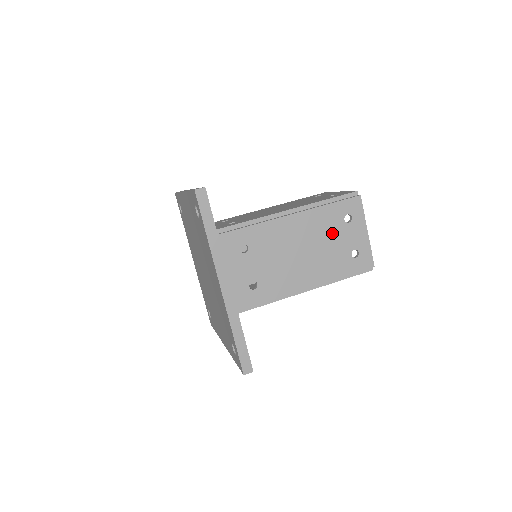
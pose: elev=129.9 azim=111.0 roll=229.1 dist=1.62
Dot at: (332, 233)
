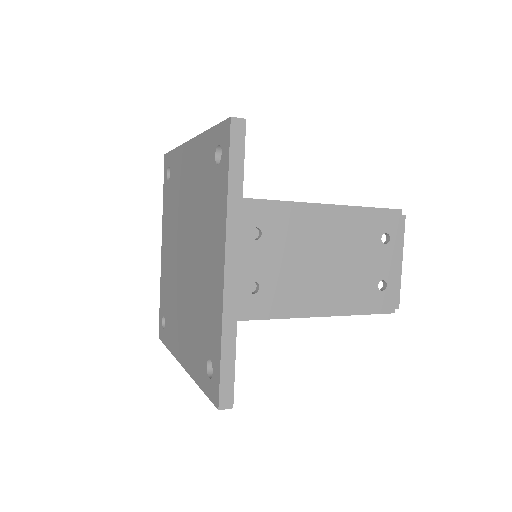
Dot at: (364, 250)
